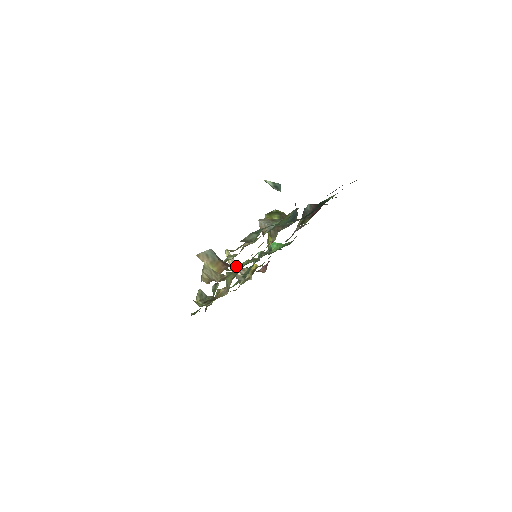
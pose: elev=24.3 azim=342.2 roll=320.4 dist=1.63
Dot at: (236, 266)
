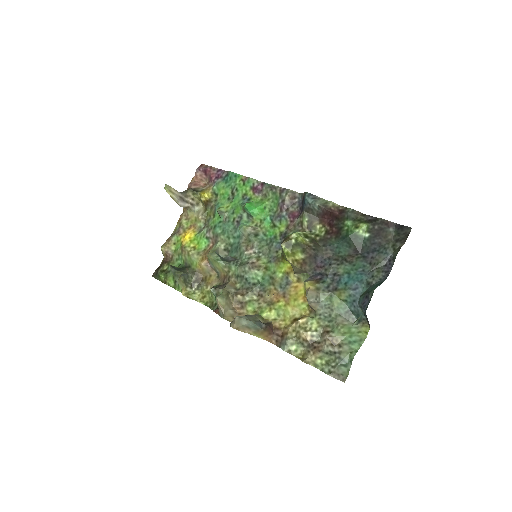
Dot at: (181, 198)
